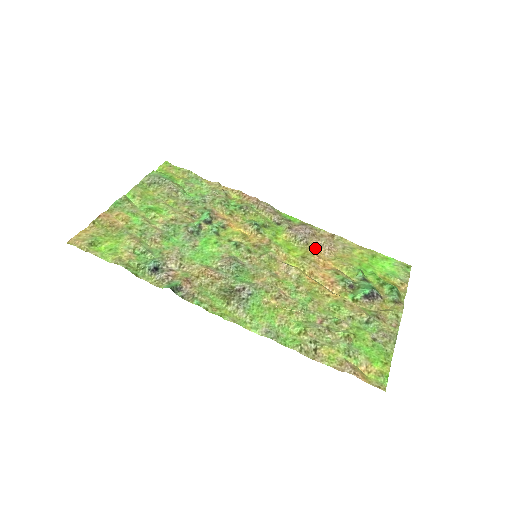
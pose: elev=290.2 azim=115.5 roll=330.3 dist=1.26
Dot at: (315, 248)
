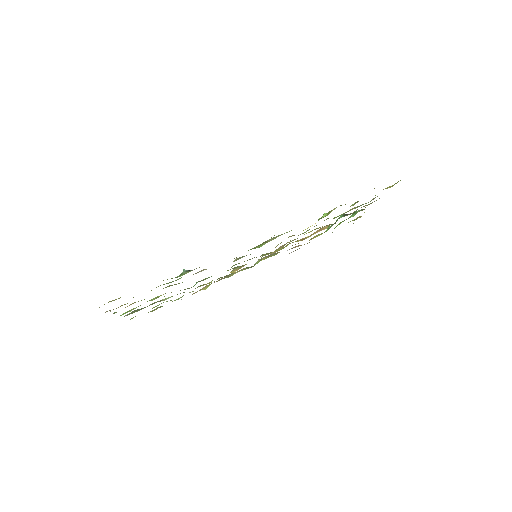
Dot at: occluded
